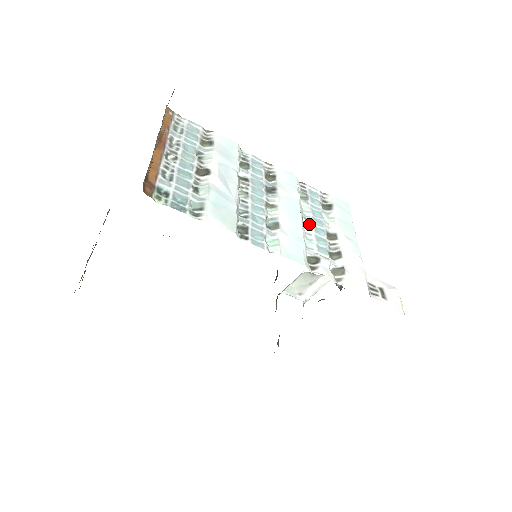
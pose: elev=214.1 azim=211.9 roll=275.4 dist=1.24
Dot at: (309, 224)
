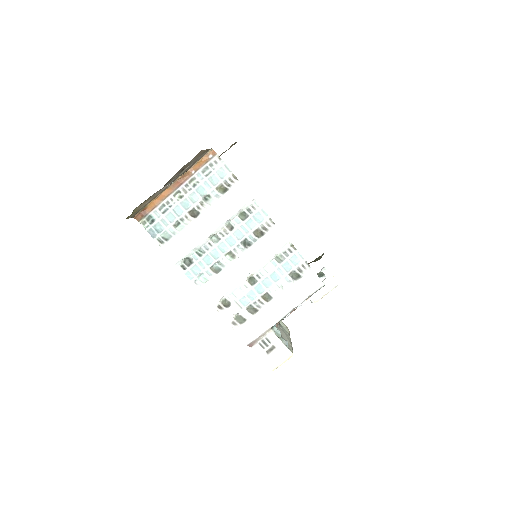
Dot at: (255, 280)
